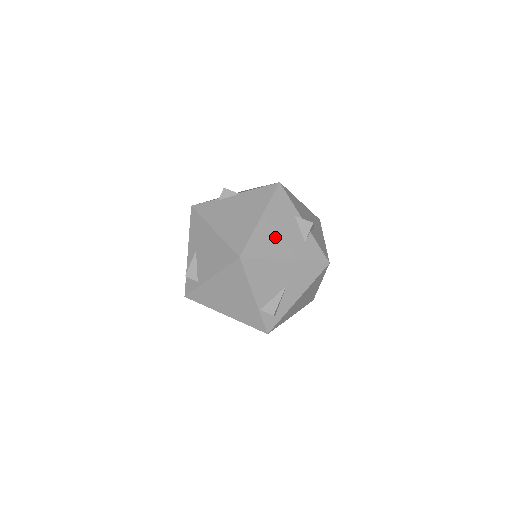
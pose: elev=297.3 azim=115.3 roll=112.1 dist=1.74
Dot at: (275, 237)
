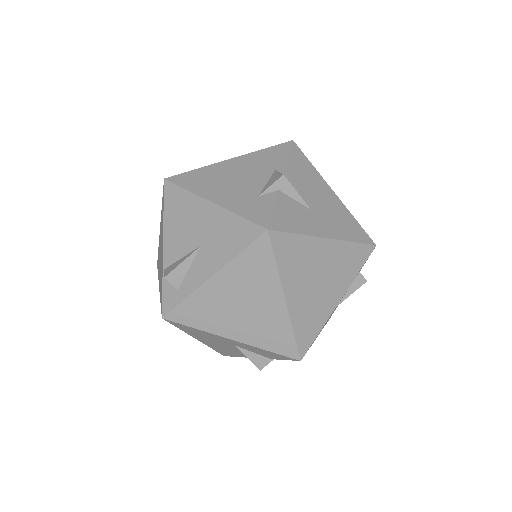
Dot at: (225, 178)
